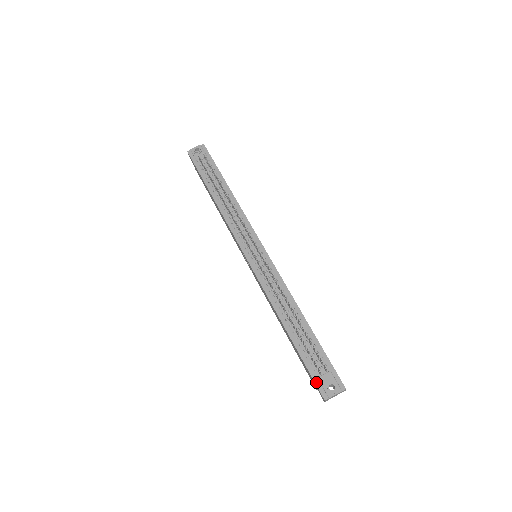
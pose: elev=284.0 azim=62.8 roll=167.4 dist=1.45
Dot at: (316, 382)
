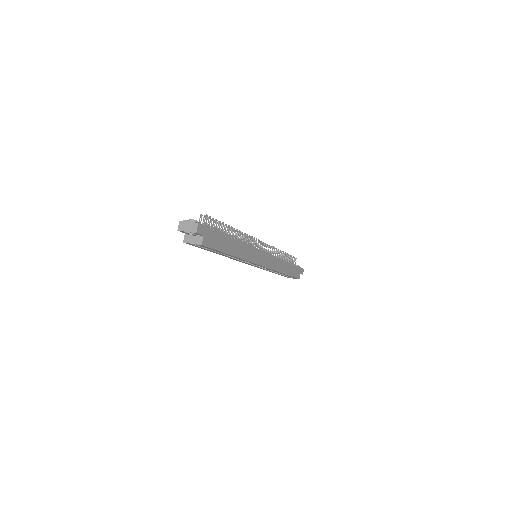
Dot at: occluded
